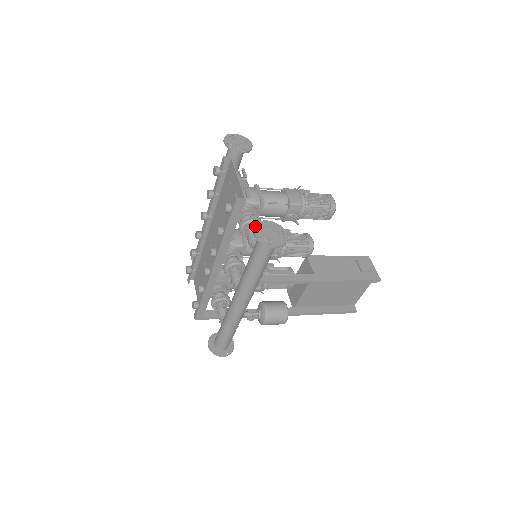
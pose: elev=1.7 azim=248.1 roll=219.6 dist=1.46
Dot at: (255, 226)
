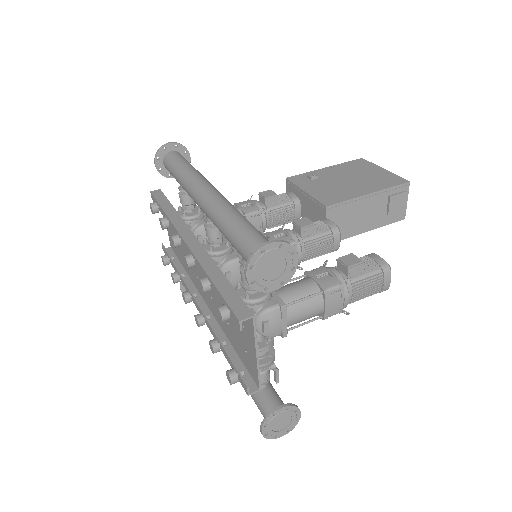
Dot at: (264, 424)
